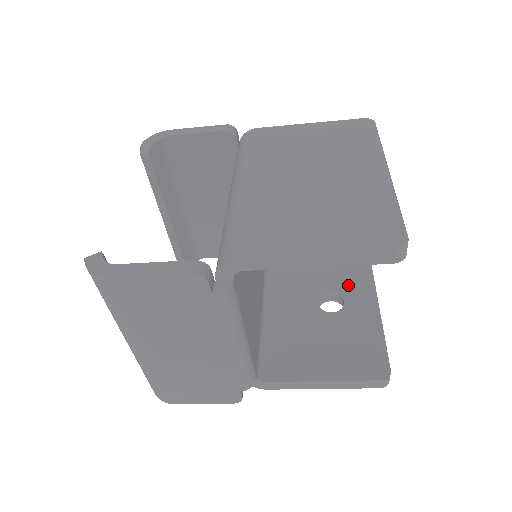
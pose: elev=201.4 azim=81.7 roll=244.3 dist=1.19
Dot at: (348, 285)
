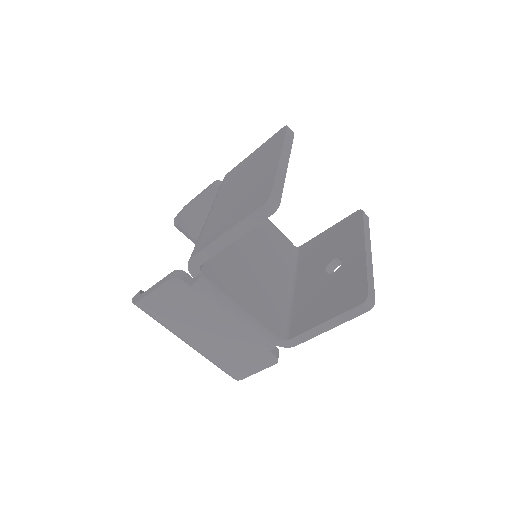
Dot at: (346, 247)
